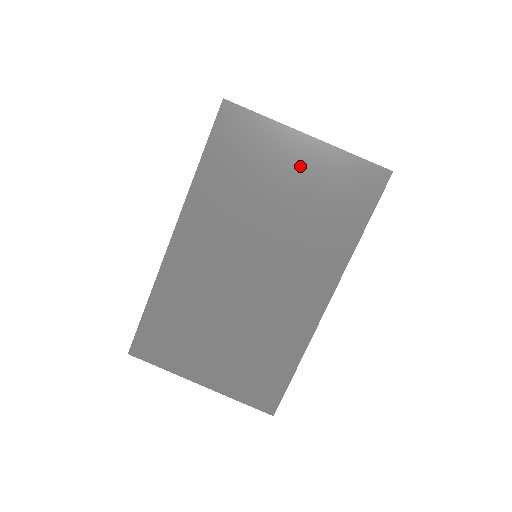
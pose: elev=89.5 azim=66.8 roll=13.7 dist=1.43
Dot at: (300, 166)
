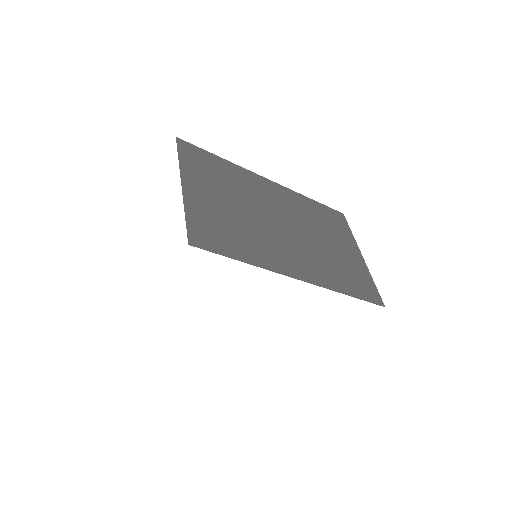
Dot at: (349, 253)
